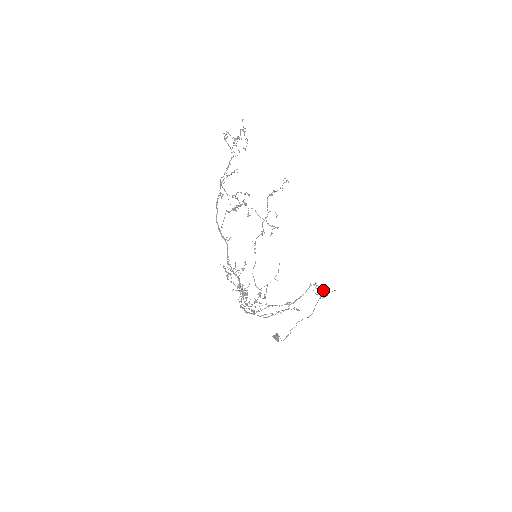
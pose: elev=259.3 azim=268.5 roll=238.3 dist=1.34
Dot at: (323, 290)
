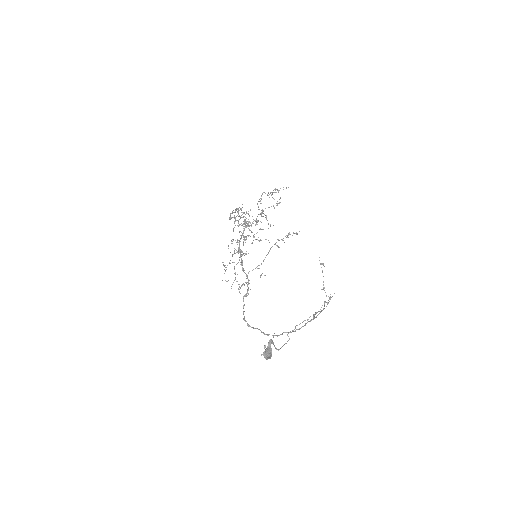
Dot at: (323, 309)
